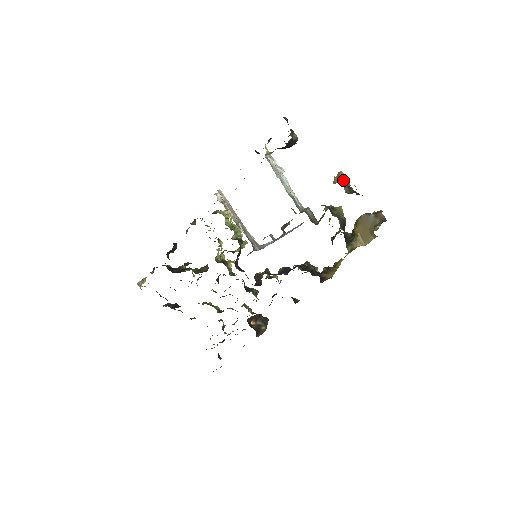
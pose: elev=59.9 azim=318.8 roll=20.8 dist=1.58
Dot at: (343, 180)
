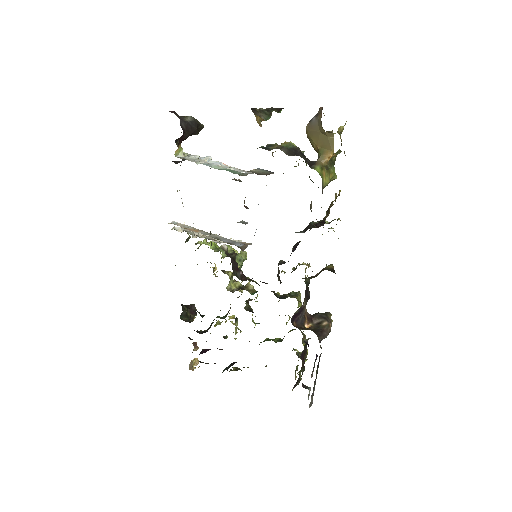
Dot at: (252, 111)
